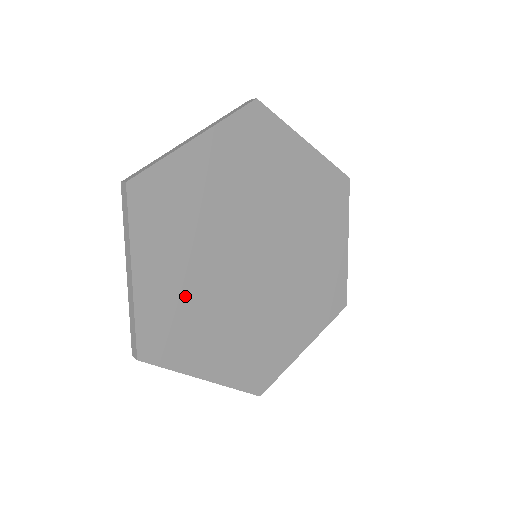
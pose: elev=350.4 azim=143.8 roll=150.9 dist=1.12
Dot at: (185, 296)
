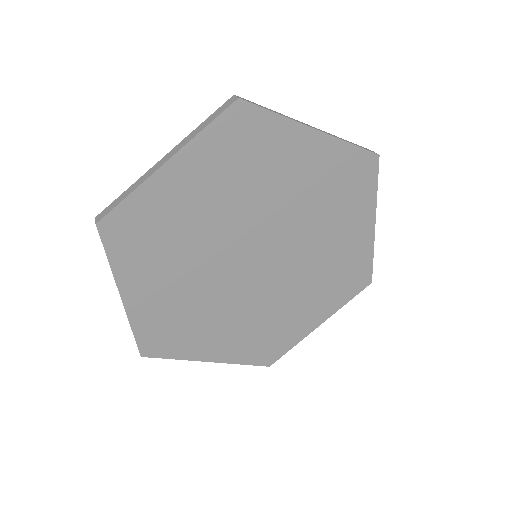
Dot at: (179, 305)
